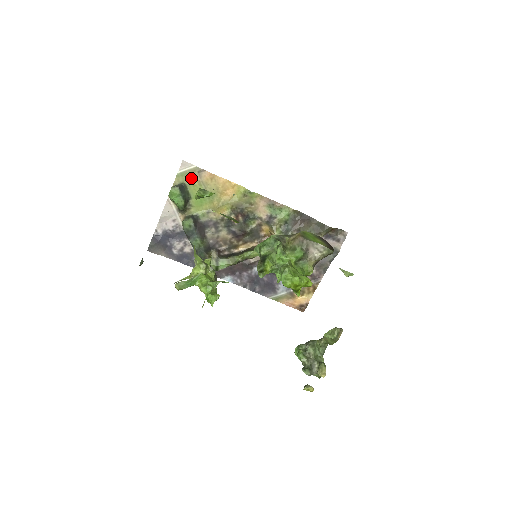
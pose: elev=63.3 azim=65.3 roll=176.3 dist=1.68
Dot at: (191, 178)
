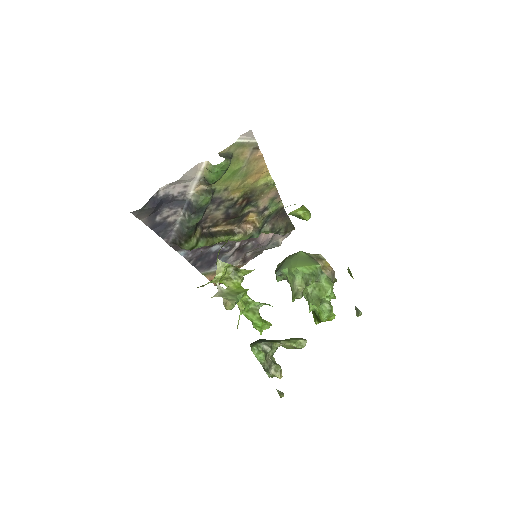
Dot at: (242, 151)
